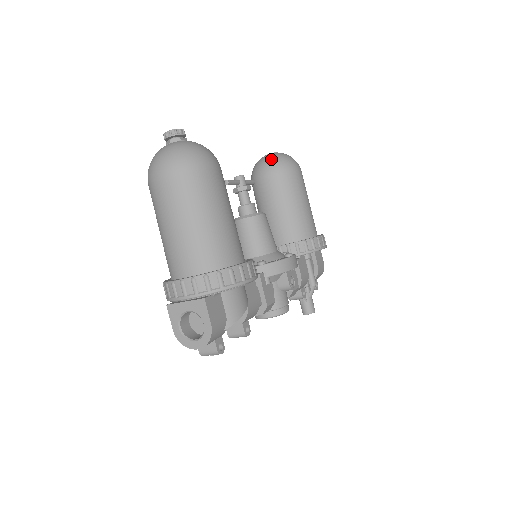
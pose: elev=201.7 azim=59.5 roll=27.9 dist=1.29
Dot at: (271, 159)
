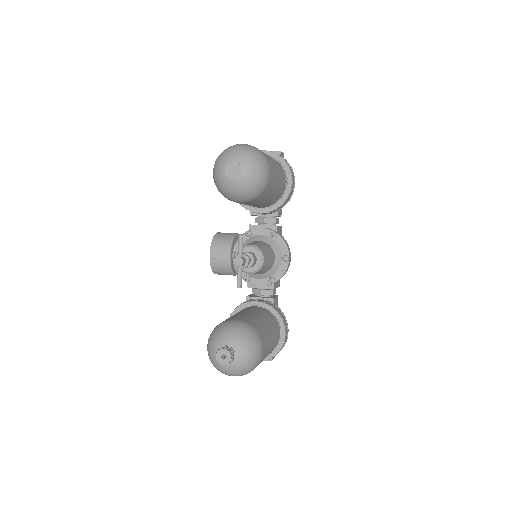
Dot at: (243, 193)
